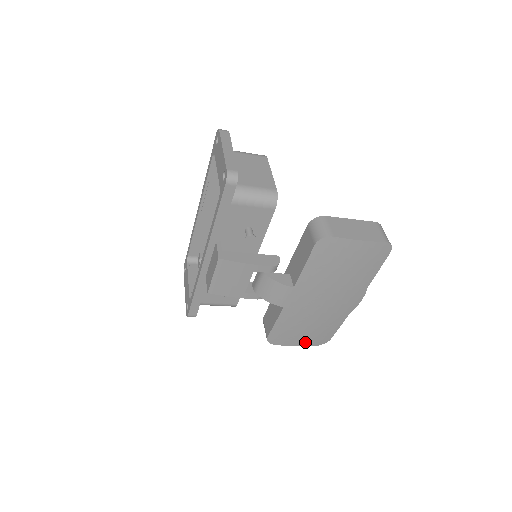
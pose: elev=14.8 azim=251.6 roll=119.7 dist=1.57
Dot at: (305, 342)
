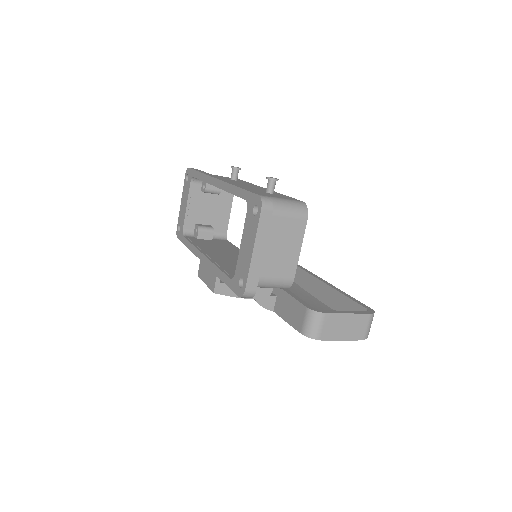
Dot at: occluded
